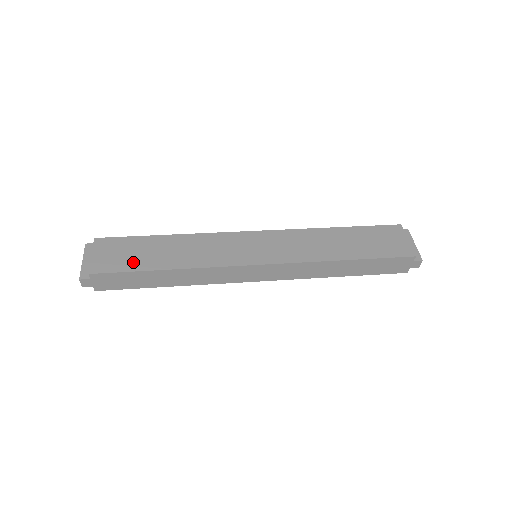
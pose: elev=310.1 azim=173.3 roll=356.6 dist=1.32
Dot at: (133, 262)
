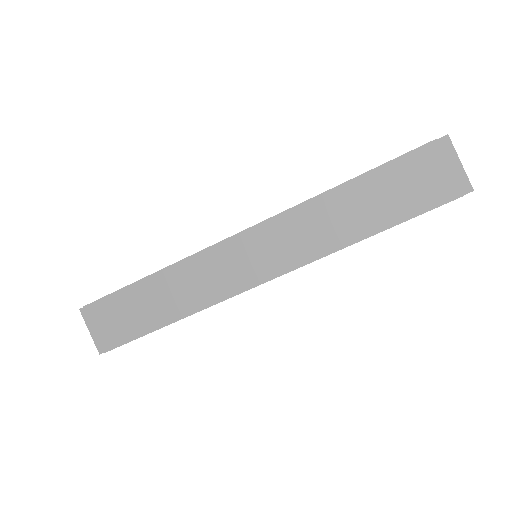
Dot at: (135, 325)
